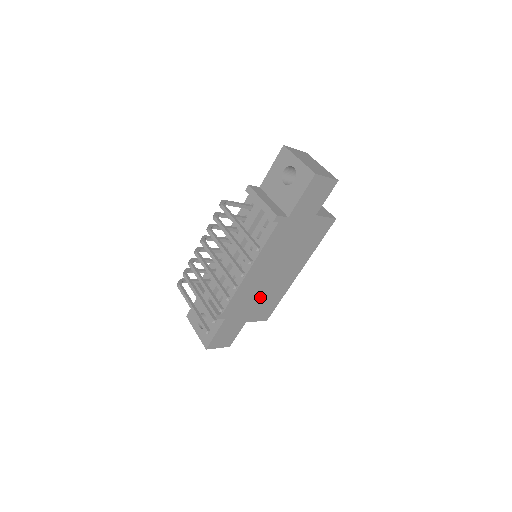
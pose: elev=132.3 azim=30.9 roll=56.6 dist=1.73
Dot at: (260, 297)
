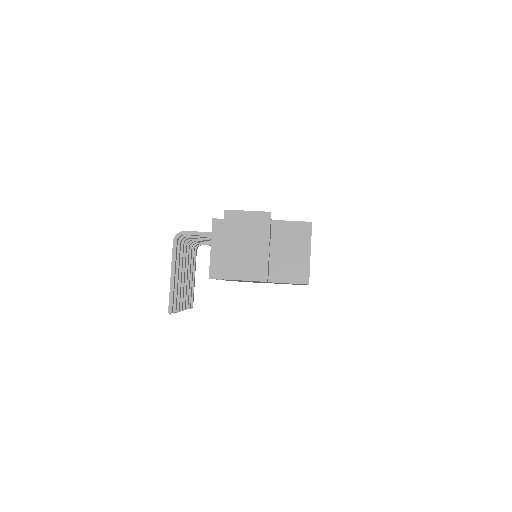
Dot at: occluded
